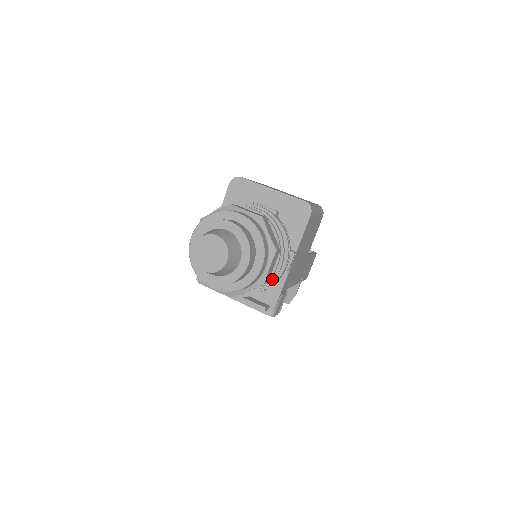
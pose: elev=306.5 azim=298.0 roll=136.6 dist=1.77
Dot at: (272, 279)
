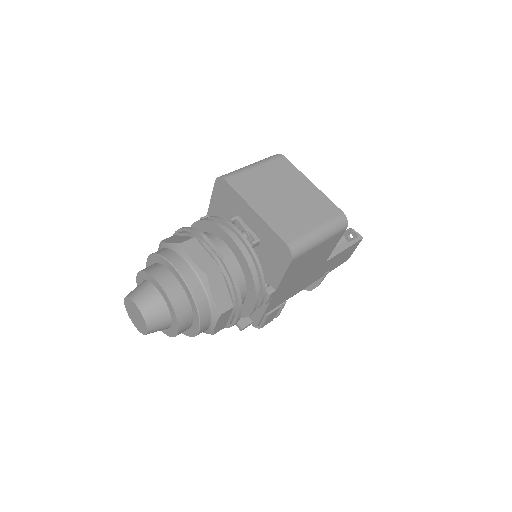
Dot at: (230, 325)
